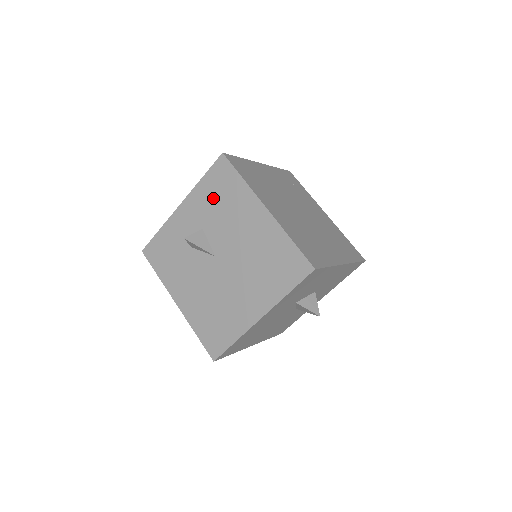
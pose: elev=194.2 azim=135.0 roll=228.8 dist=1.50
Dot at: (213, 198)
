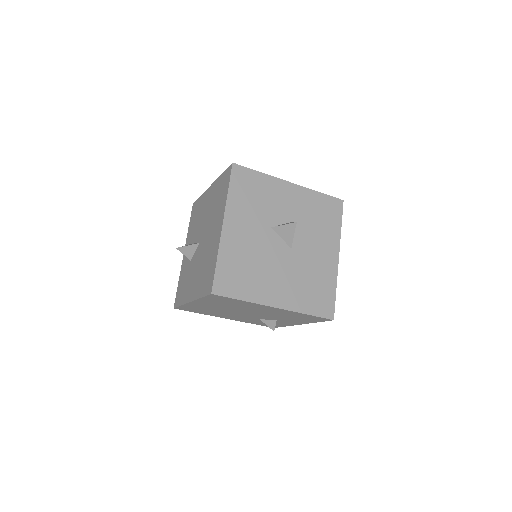
Dot at: (193, 224)
